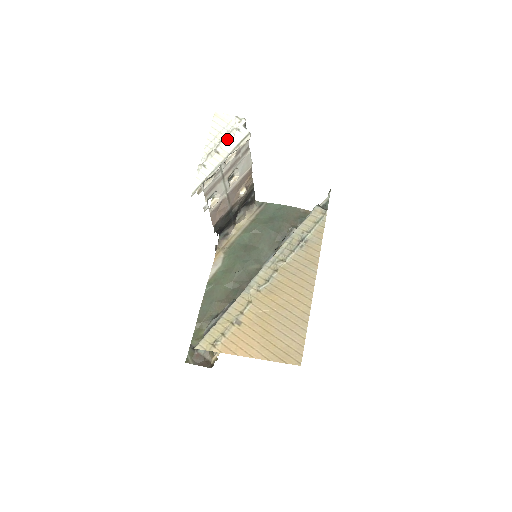
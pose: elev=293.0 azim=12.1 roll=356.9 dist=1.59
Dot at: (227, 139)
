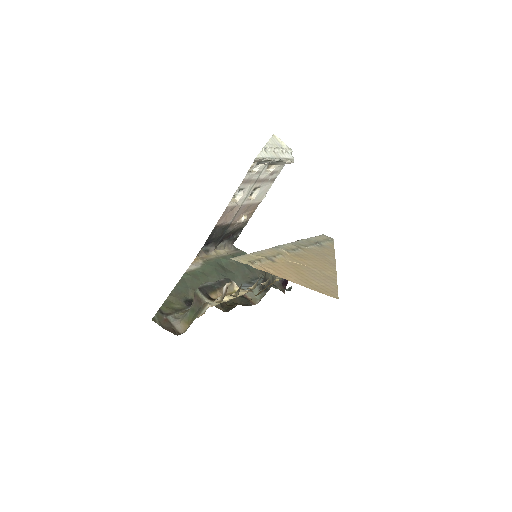
Dot at: (281, 151)
